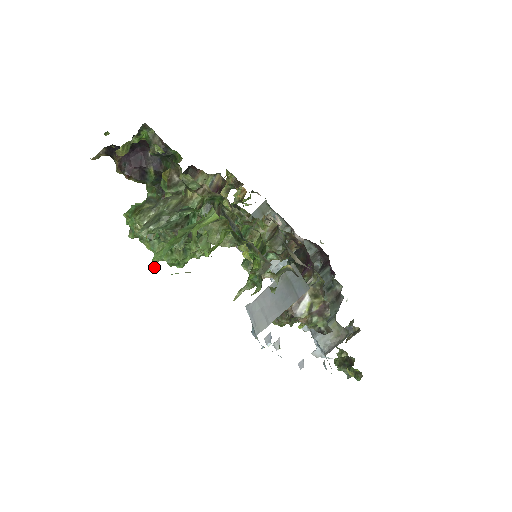
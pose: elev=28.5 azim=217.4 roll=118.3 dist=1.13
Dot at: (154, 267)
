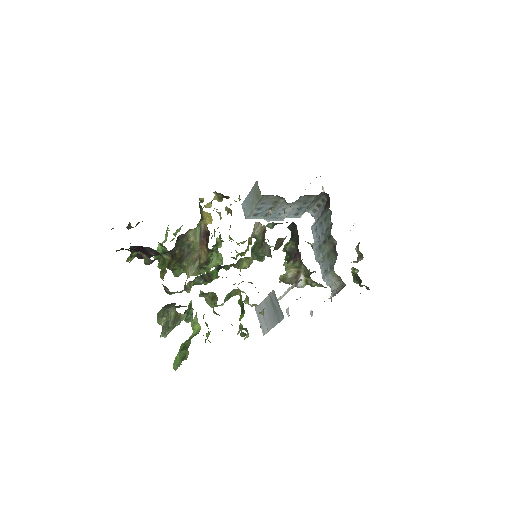
Dot at: occluded
